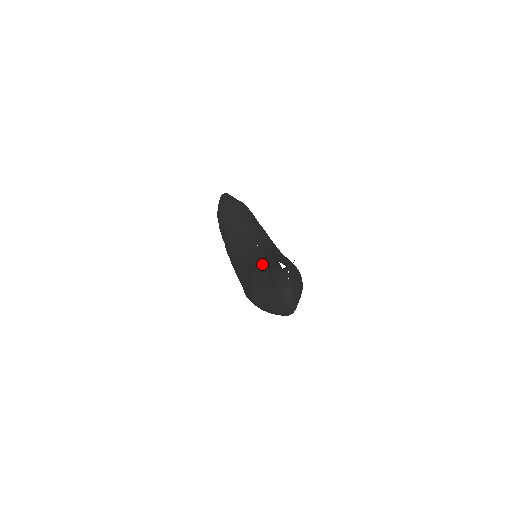
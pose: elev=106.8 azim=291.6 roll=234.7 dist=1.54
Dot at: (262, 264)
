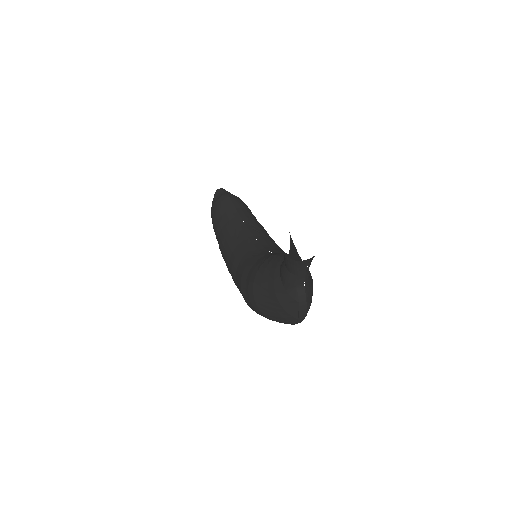
Dot at: (269, 260)
